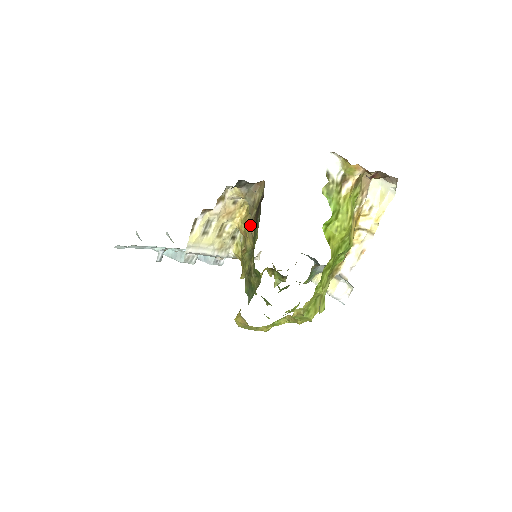
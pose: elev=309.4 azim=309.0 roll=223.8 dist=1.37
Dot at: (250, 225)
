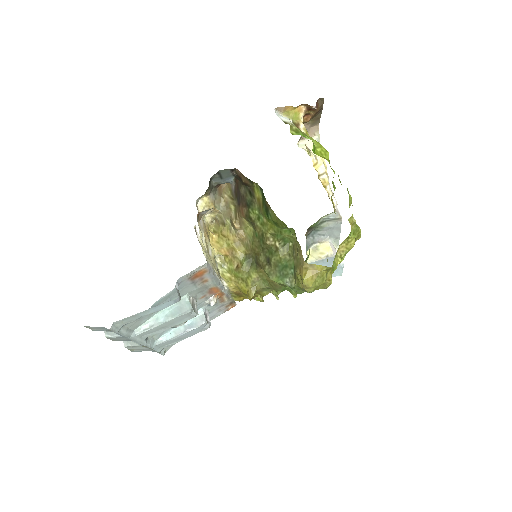
Dot at: (236, 225)
